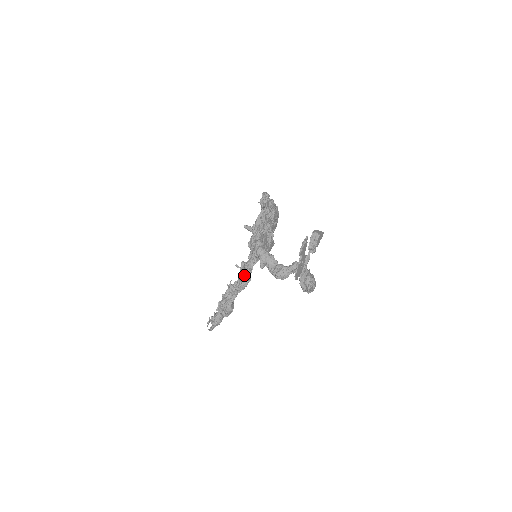
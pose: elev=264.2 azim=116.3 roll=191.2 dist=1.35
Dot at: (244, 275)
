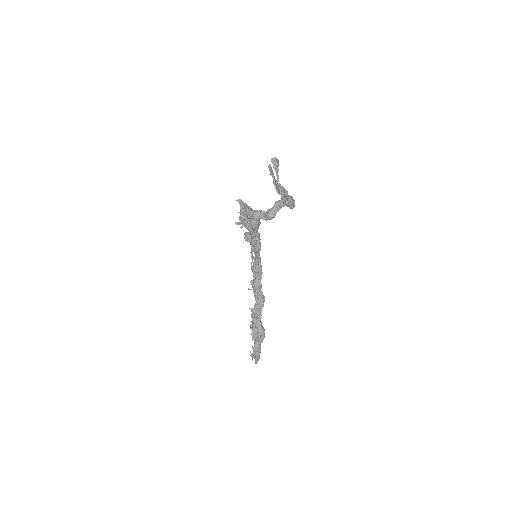
Dot at: (258, 293)
